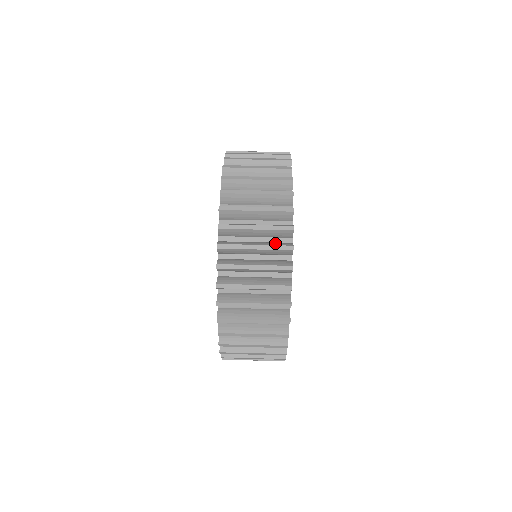
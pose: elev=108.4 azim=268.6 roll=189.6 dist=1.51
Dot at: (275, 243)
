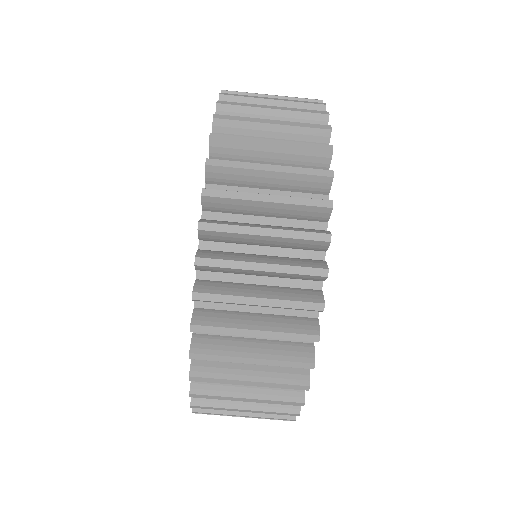
Dot at: (302, 169)
